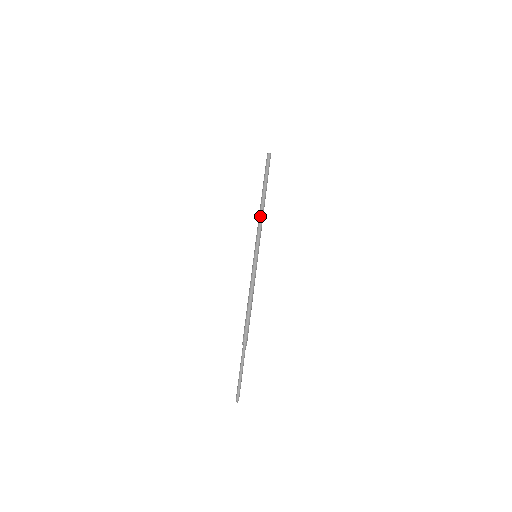
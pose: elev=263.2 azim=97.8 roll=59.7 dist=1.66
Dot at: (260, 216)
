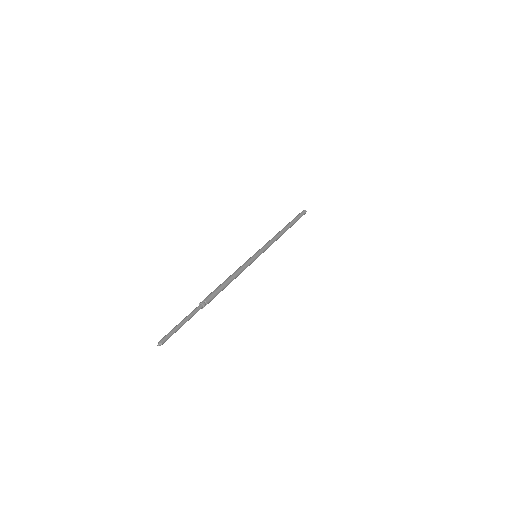
Dot at: (275, 235)
